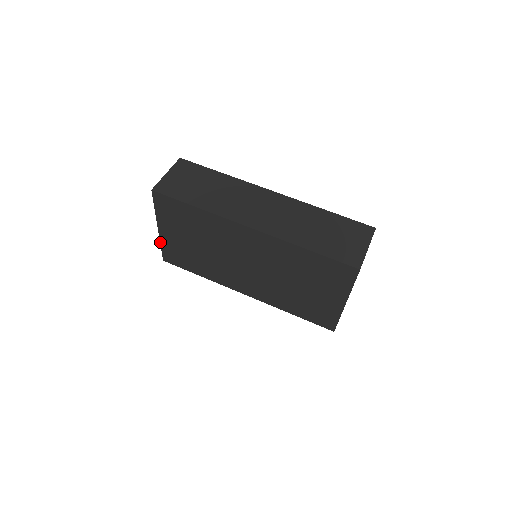
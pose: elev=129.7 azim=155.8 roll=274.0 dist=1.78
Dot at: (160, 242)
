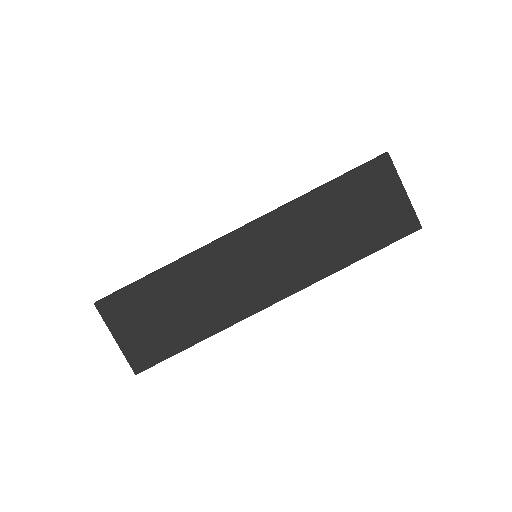
Dot at: occluded
